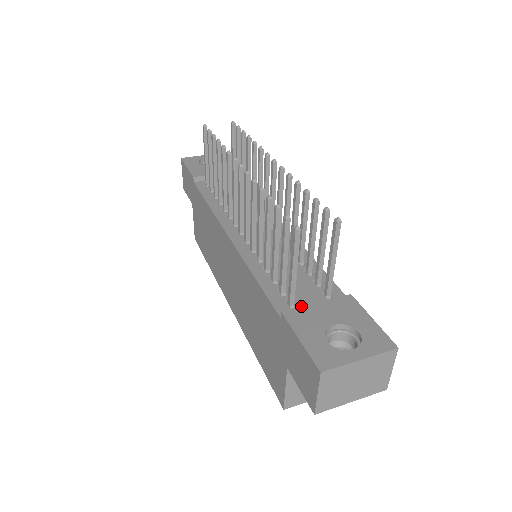
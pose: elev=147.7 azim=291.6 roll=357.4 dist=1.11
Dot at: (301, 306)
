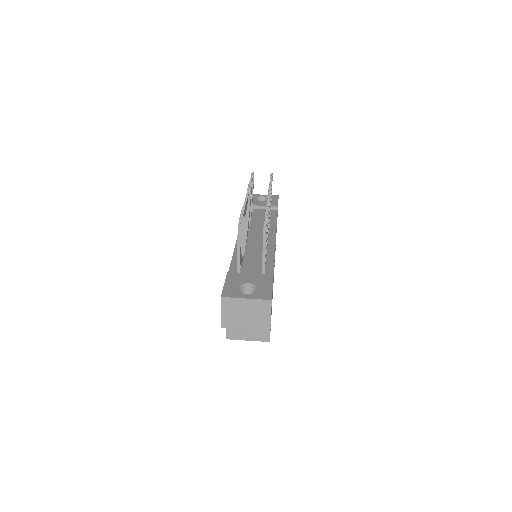
Dot at: occluded
